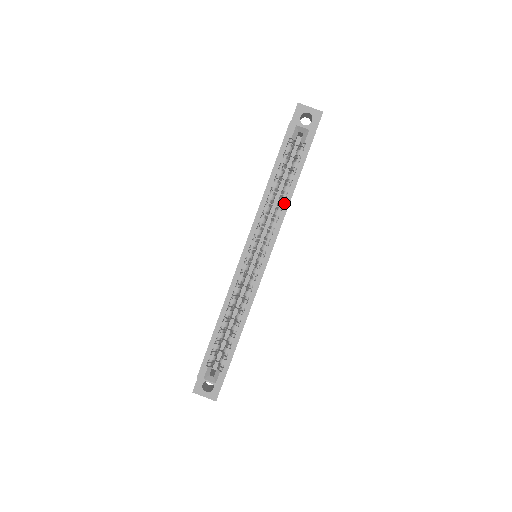
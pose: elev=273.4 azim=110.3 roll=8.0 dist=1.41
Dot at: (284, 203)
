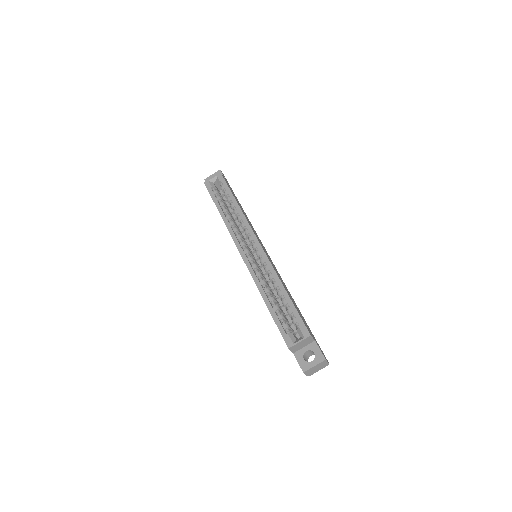
Dot at: (237, 211)
